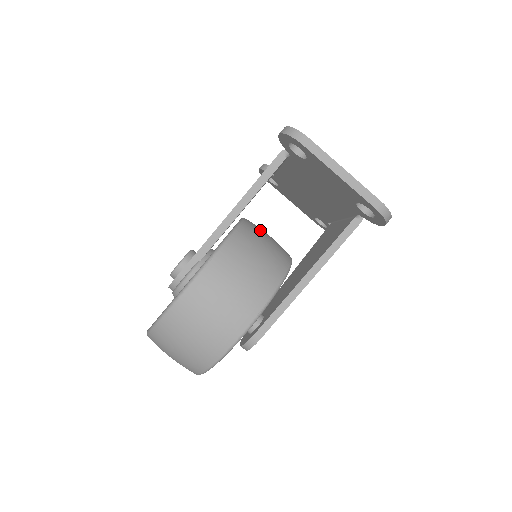
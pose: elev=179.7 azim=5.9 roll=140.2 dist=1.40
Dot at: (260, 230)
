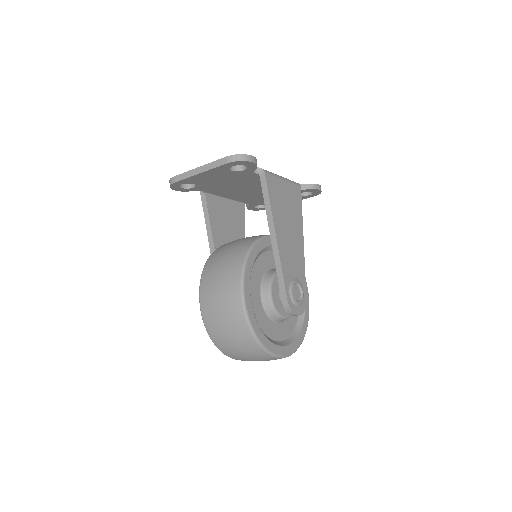
Dot at: occluded
